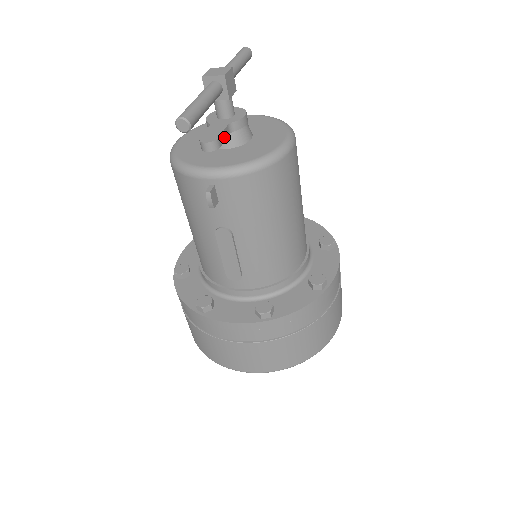
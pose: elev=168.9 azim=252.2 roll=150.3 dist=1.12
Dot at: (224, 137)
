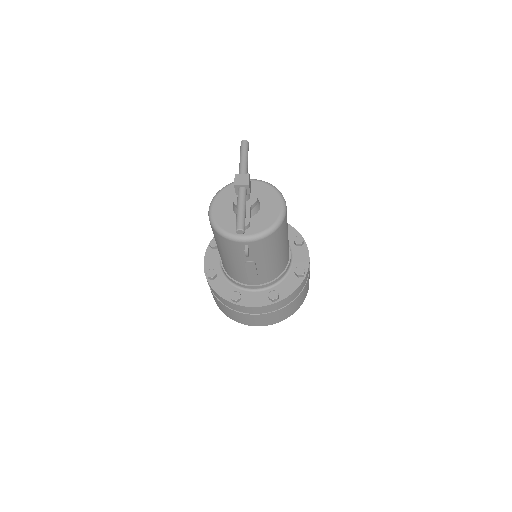
Dot at: (250, 217)
